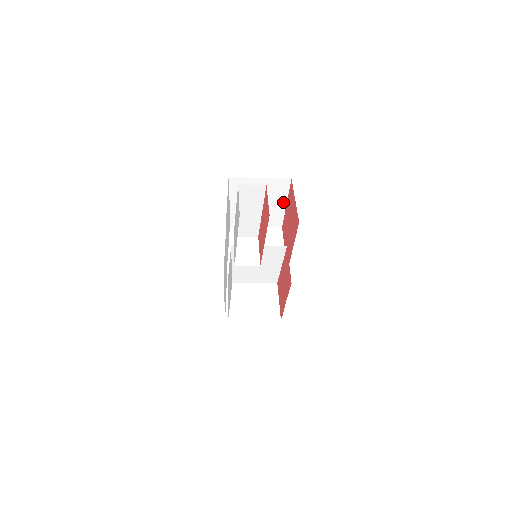
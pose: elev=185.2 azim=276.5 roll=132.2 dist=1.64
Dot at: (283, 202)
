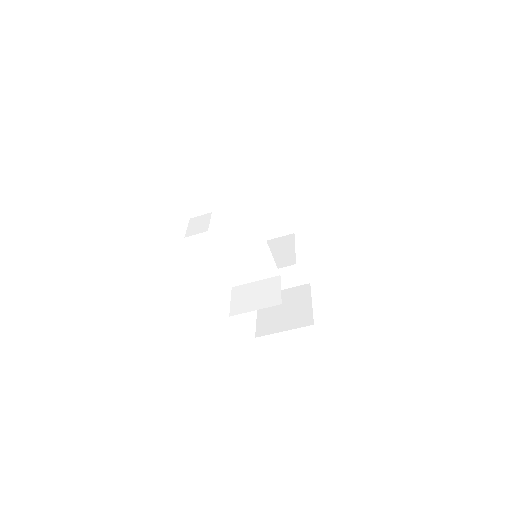
Dot at: (280, 204)
